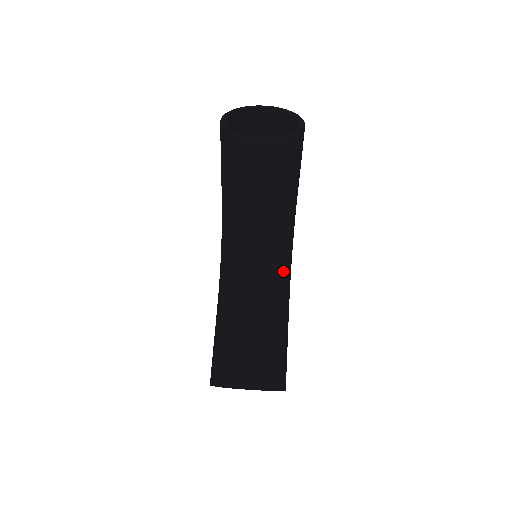
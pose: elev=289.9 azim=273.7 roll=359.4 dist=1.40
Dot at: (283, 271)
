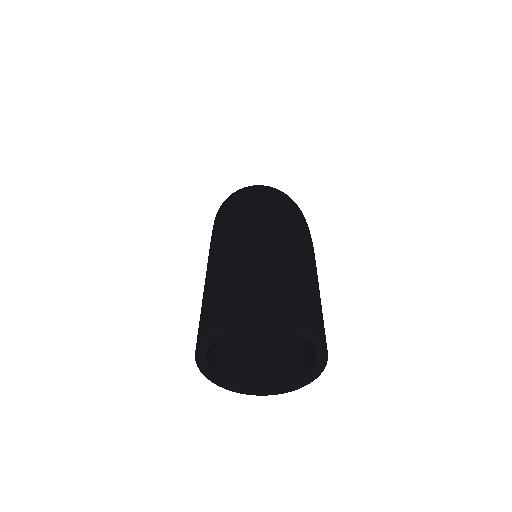
Dot at: occluded
